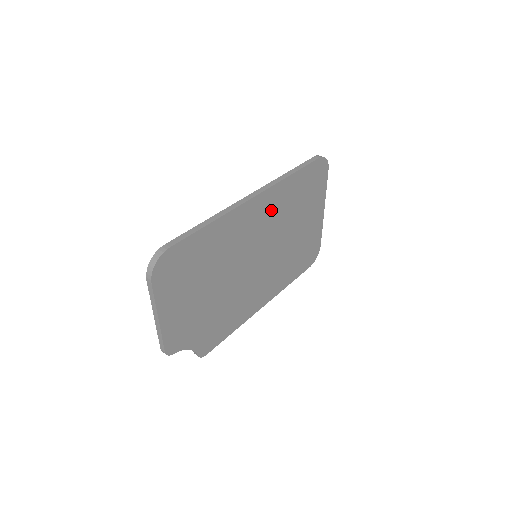
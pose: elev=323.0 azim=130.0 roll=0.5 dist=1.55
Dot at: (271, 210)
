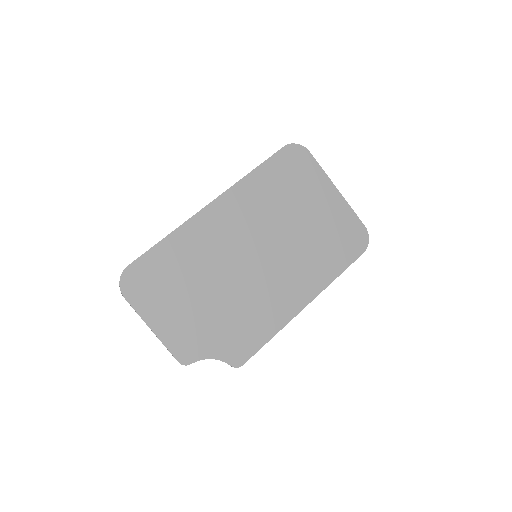
Dot at: (244, 209)
